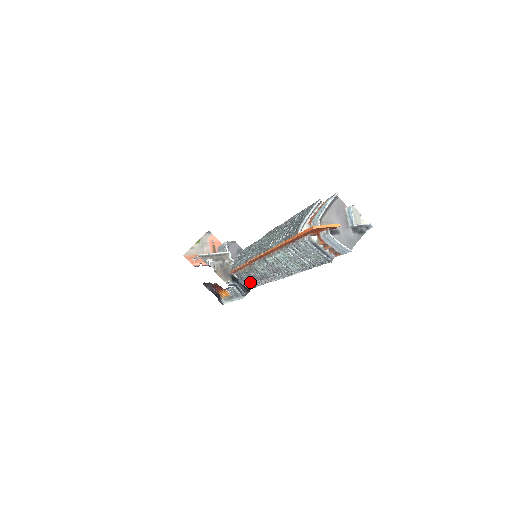
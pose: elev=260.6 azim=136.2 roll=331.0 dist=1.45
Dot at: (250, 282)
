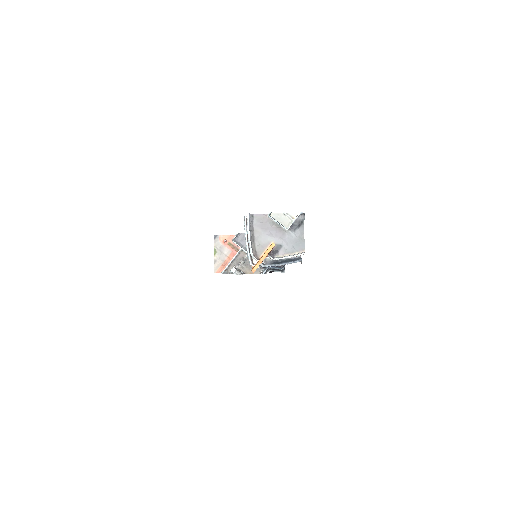
Dot at: occluded
